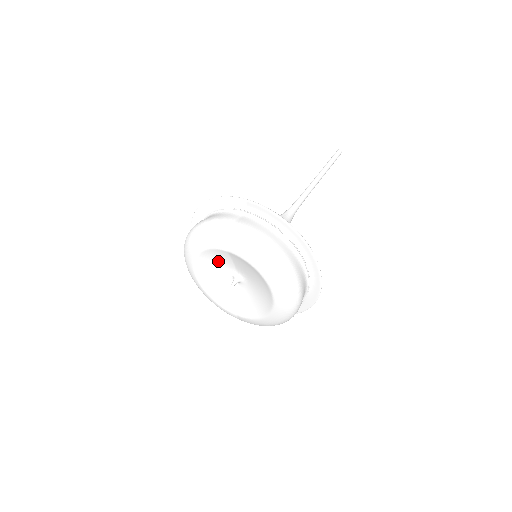
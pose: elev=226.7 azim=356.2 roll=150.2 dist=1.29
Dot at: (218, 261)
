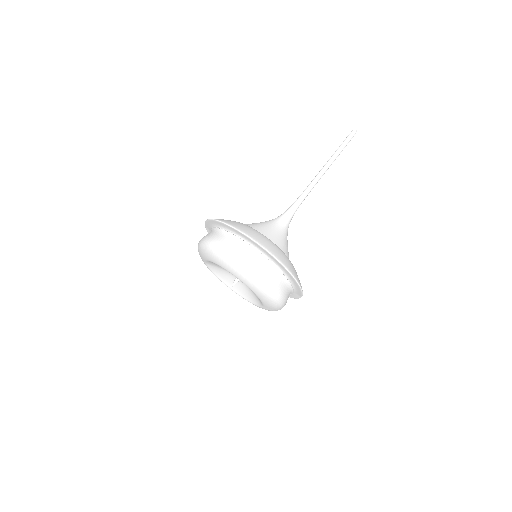
Dot at: (225, 274)
